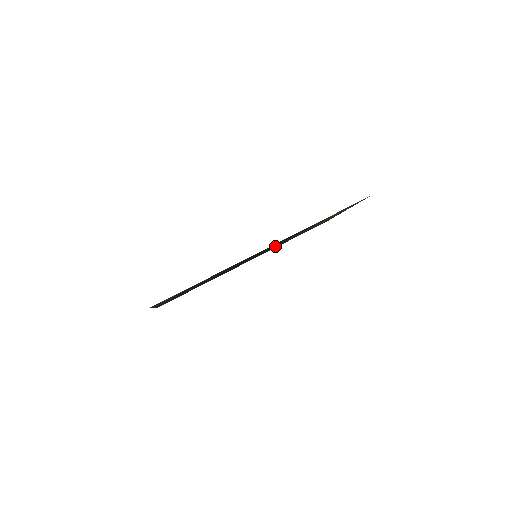
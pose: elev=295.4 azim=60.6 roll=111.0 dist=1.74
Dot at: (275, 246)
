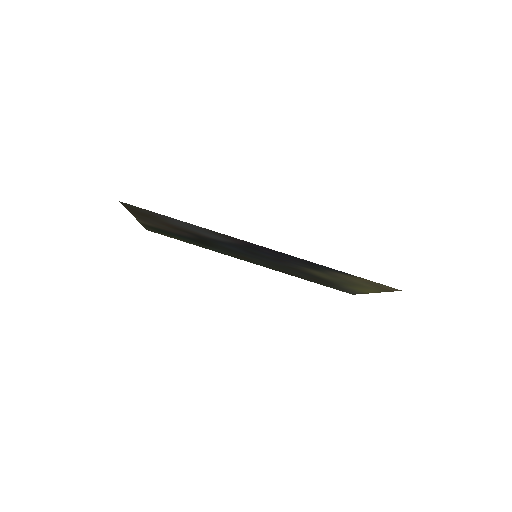
Dot at: (282, 266)
